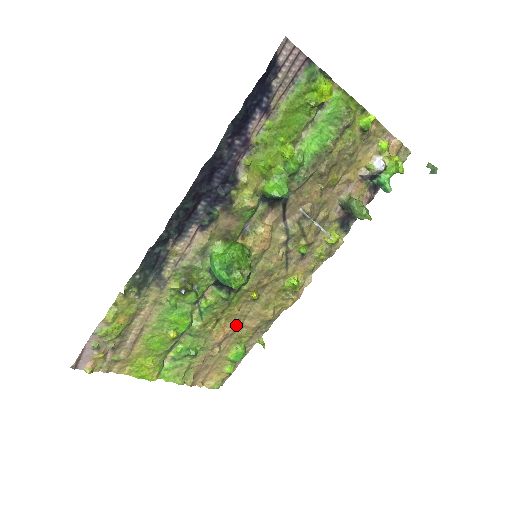
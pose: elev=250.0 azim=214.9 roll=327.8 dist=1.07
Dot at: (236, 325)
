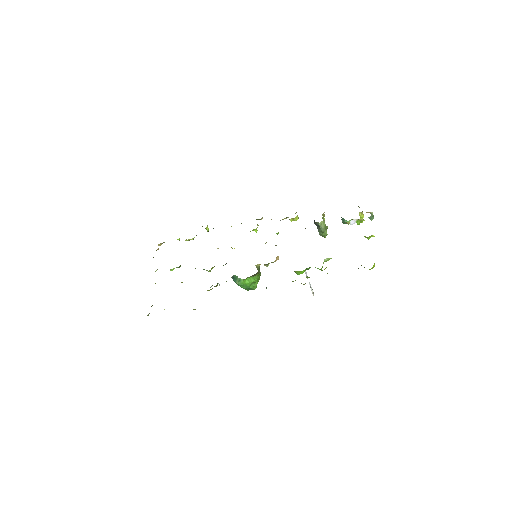
Dot at: occluded
